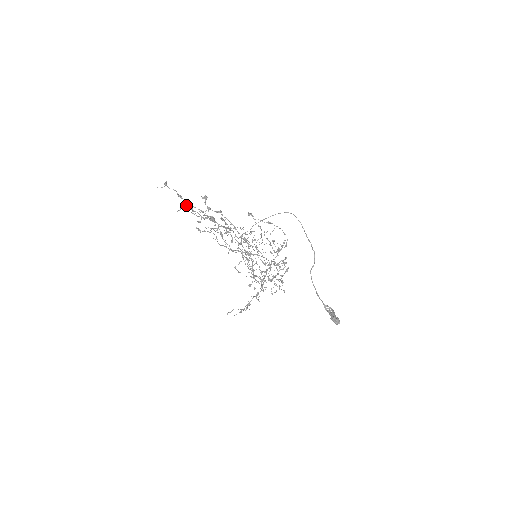
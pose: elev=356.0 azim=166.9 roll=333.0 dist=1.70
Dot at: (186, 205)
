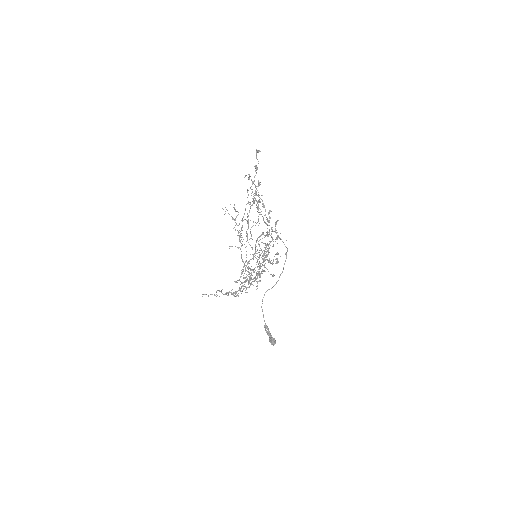
Dot at: occluded
